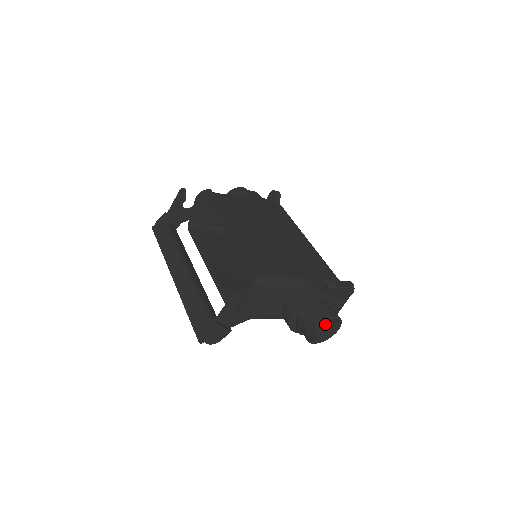
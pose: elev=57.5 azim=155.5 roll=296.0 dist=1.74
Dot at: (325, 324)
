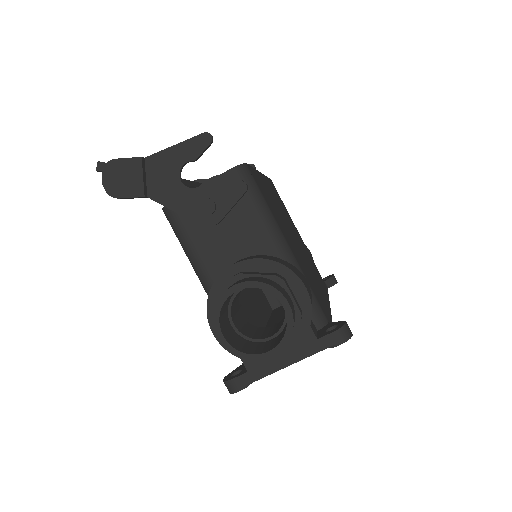
Dot at: (259, 344)
